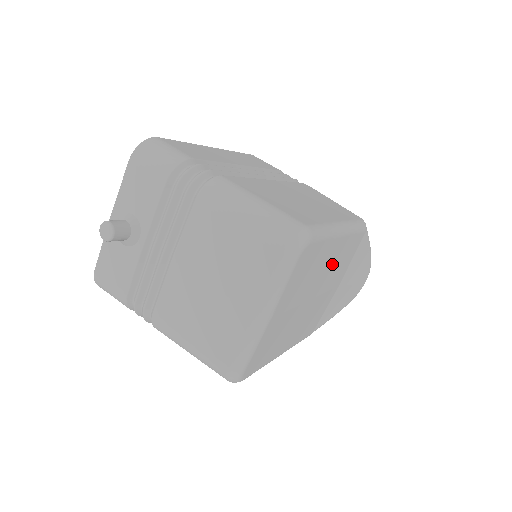
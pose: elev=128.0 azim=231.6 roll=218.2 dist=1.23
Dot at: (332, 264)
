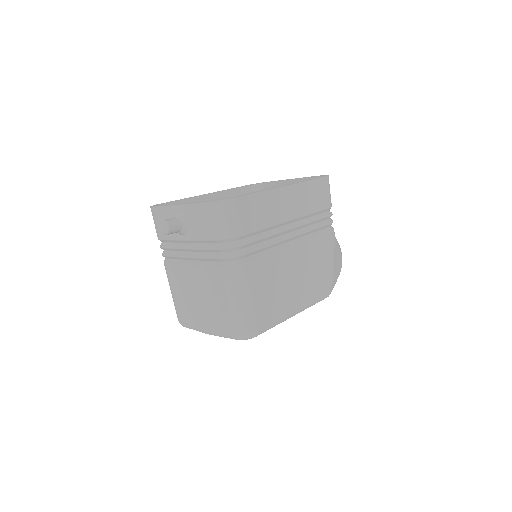
Dot at: occluded
